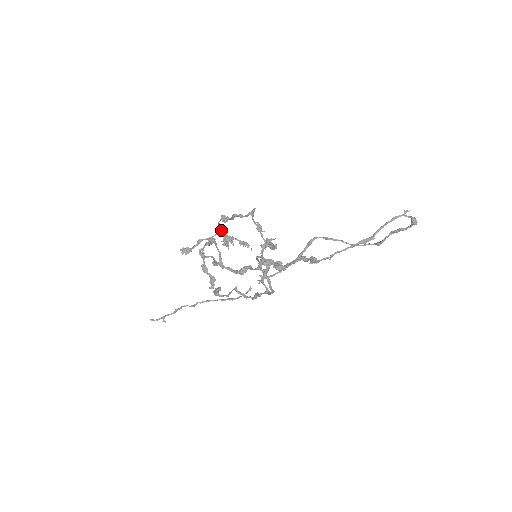
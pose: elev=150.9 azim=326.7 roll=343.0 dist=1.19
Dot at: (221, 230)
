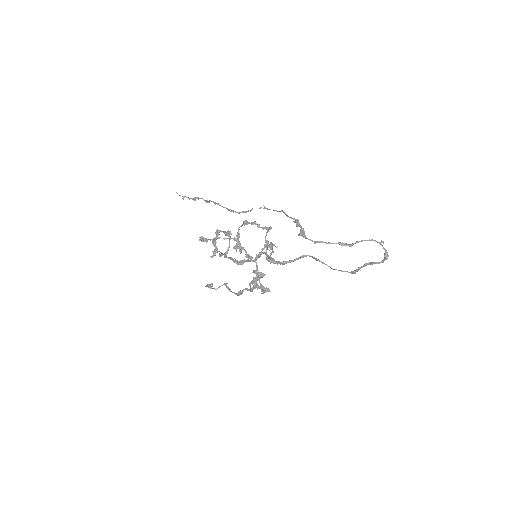
Dot at: (238, 237)
